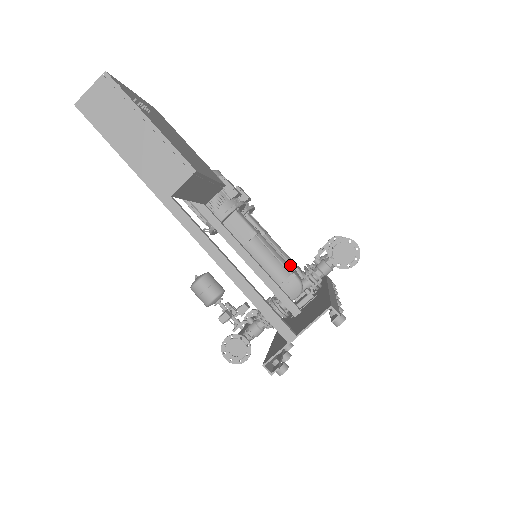
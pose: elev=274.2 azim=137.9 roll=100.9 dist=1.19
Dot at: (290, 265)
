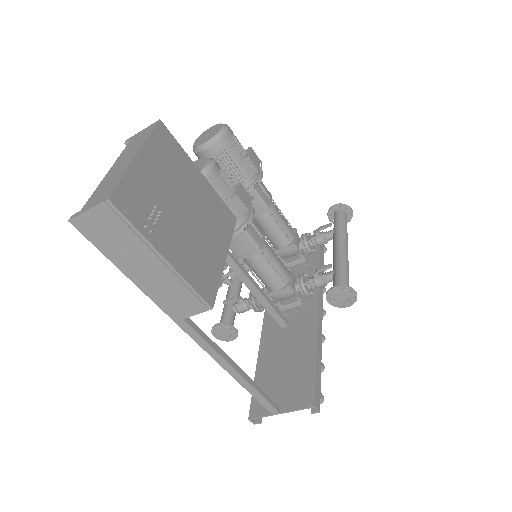
Dot at: (288, 239)
